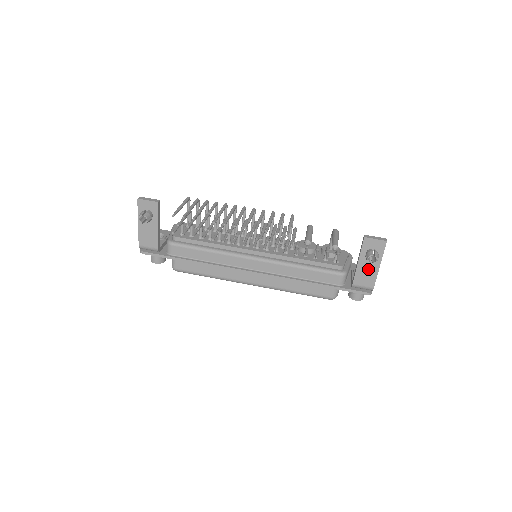
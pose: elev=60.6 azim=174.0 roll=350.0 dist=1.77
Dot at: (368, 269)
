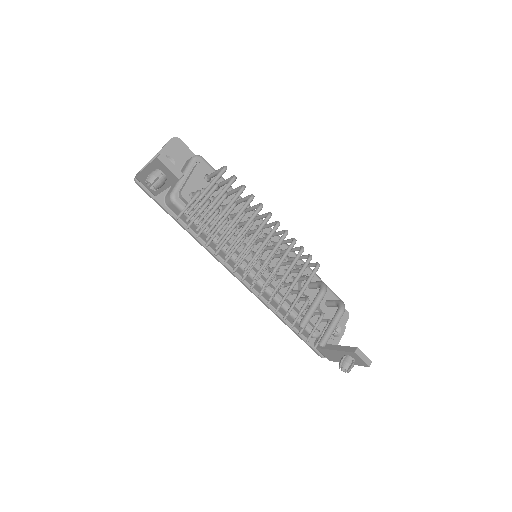
Dot at: (337, 357)
